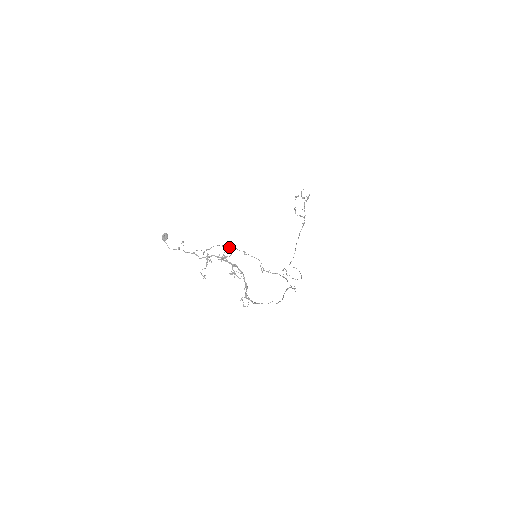
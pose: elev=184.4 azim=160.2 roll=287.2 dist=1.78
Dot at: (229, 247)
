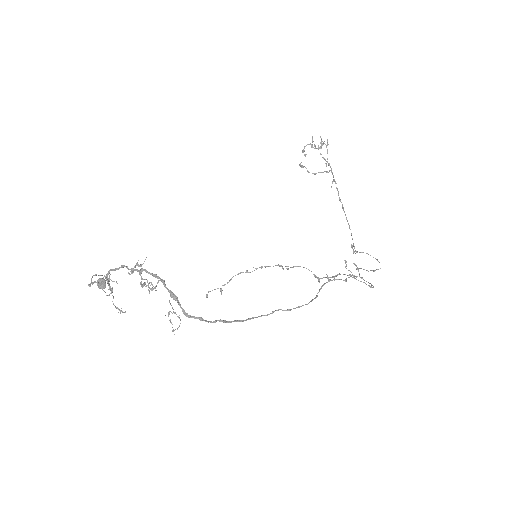
Dot at: occluded
